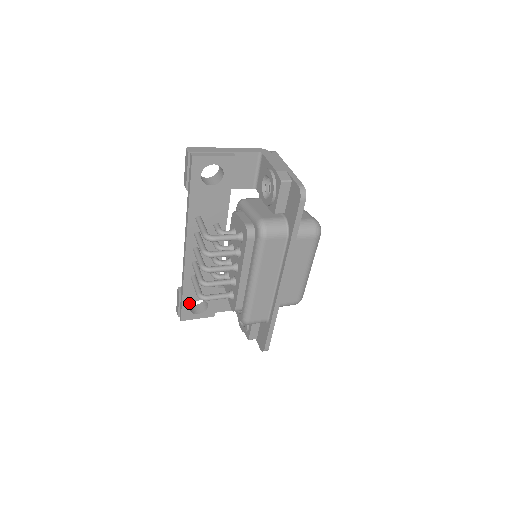
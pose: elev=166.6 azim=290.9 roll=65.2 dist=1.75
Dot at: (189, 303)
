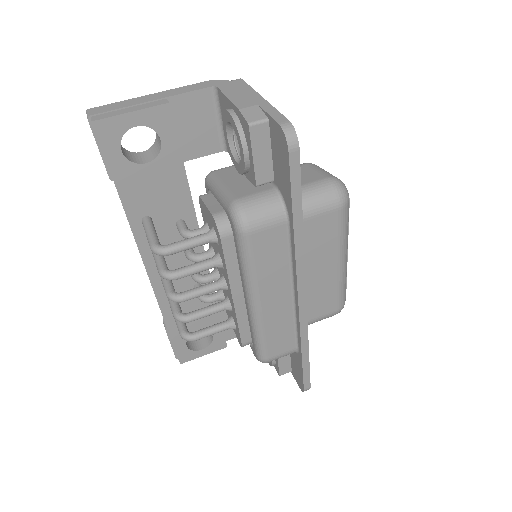
Dot at: (183, 339)
